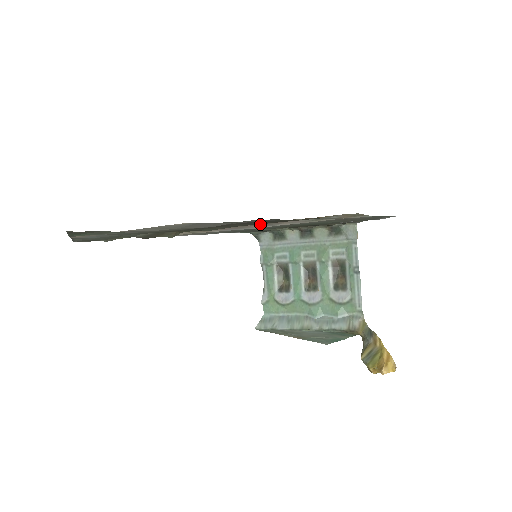
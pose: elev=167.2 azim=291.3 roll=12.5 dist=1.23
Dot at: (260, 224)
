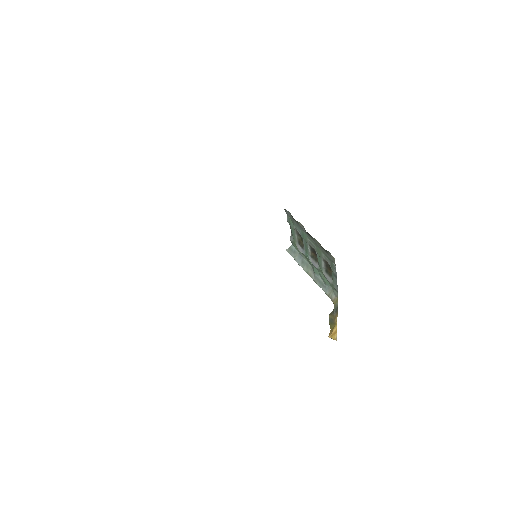
Dot at: occluded
